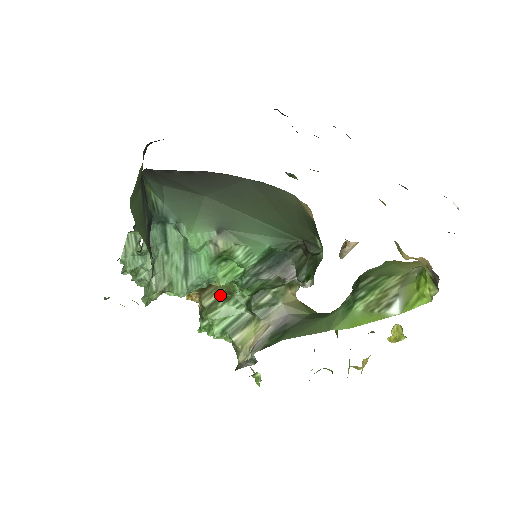
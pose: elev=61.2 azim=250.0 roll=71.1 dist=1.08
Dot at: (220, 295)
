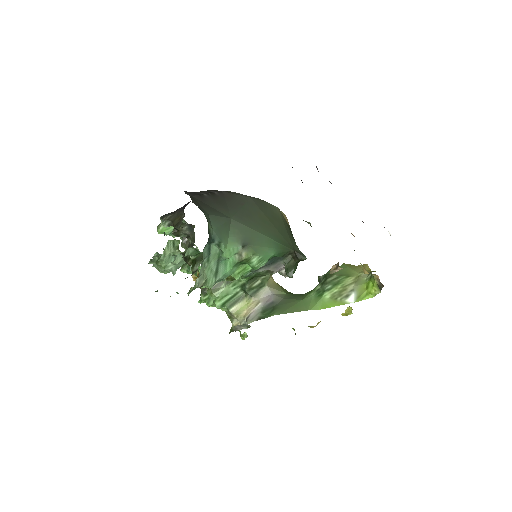
Dot at: occluded
